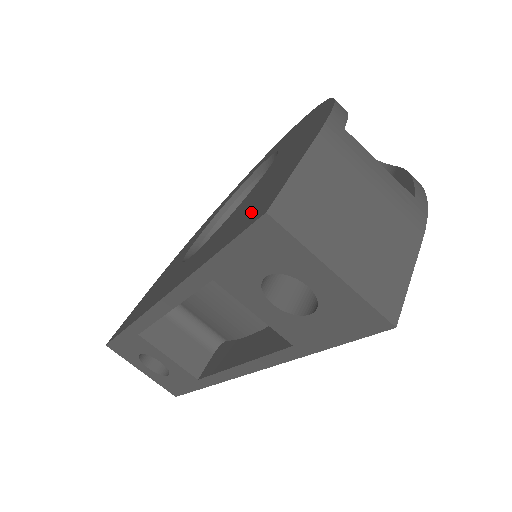
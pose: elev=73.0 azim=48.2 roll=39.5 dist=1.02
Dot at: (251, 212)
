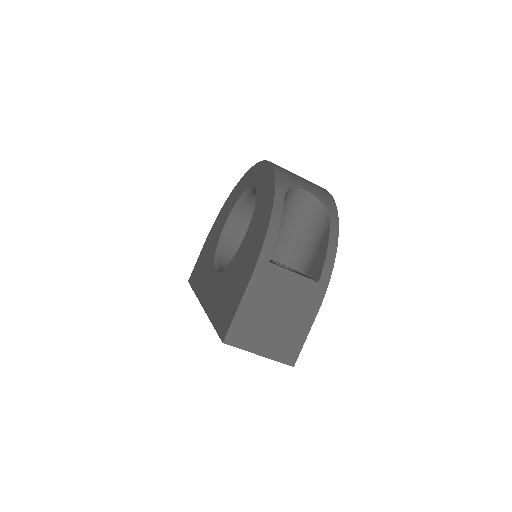
Dot at: (225, 313)
